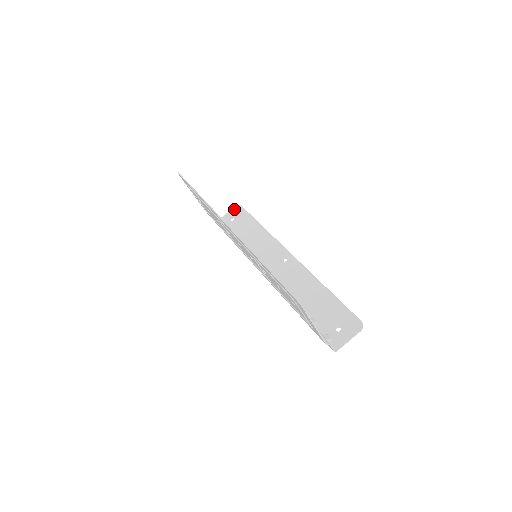
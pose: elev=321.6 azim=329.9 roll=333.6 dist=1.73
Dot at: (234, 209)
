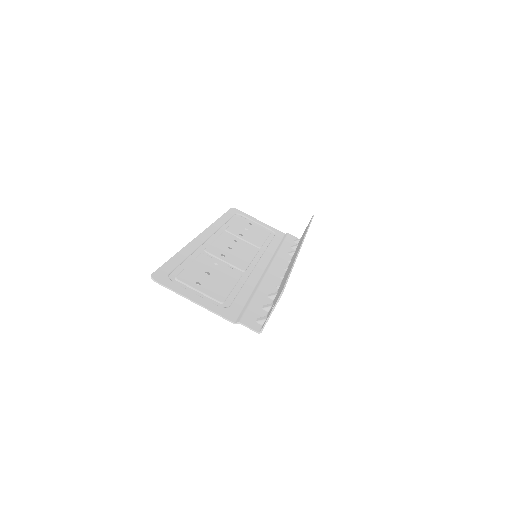
Dot at: occluded
